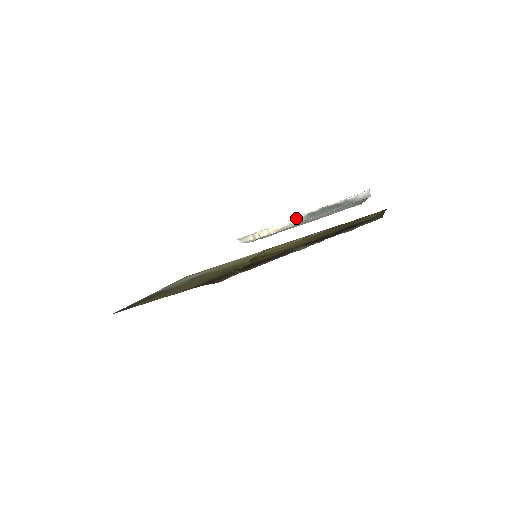
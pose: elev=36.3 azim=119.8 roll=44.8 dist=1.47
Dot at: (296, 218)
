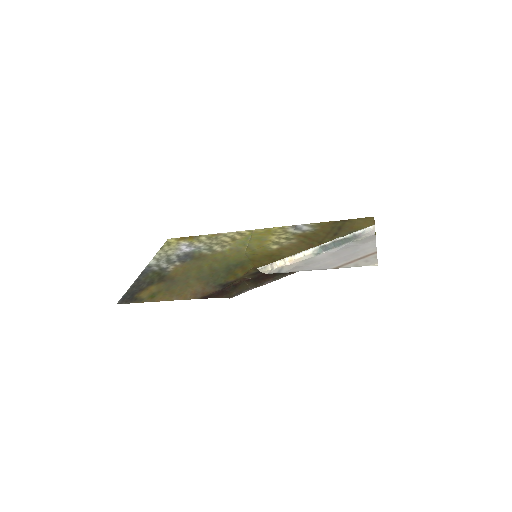
Dot at: (310, 250)
